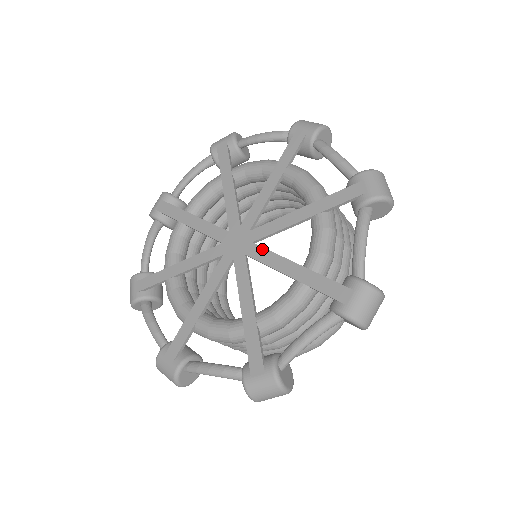
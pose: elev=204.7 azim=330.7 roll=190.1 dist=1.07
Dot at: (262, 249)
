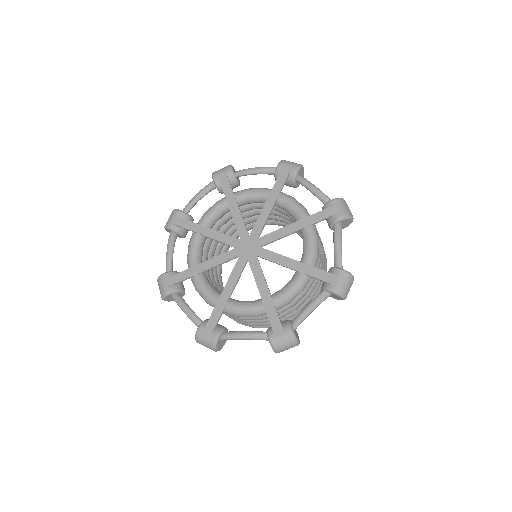
Dot at: (258, 265)
